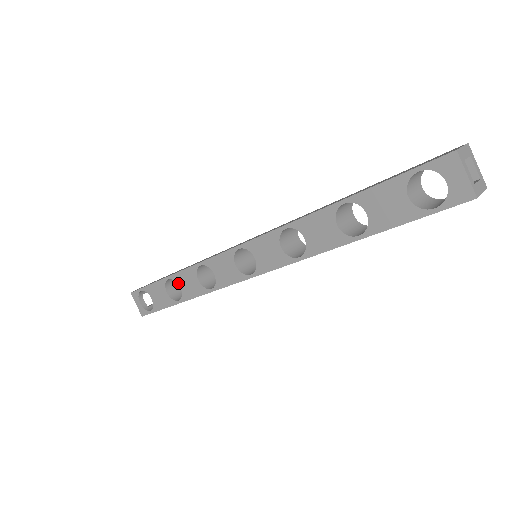
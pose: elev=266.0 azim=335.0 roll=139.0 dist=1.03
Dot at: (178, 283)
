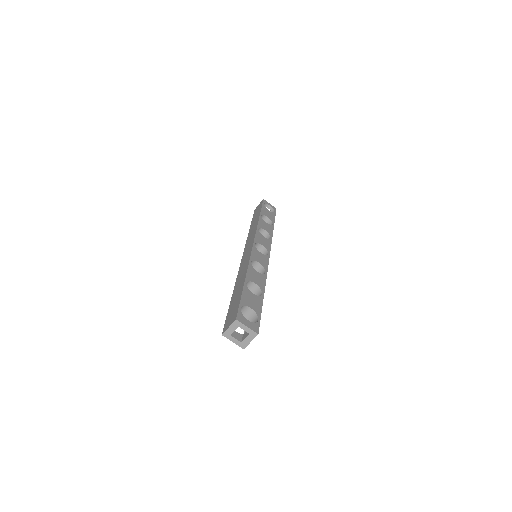
Dot at: occluded
